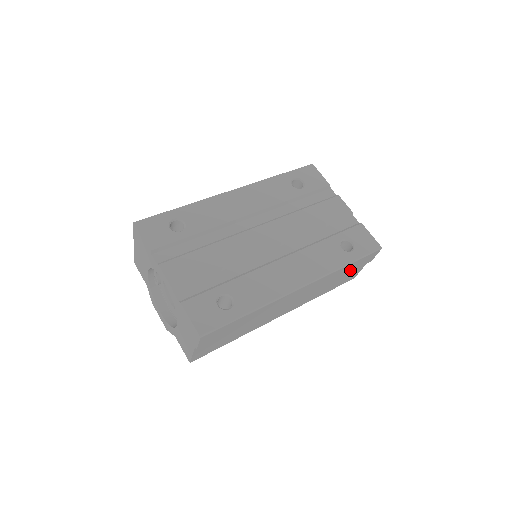
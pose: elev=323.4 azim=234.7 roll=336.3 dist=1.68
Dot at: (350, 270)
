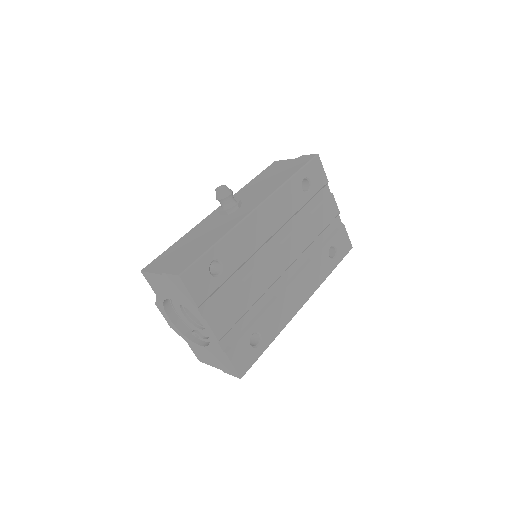
Dot at: occluded
